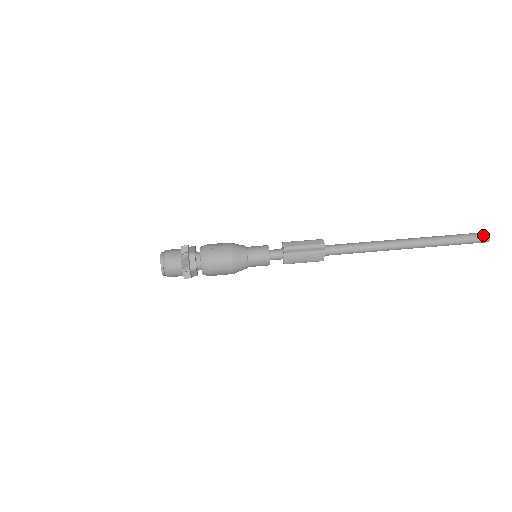
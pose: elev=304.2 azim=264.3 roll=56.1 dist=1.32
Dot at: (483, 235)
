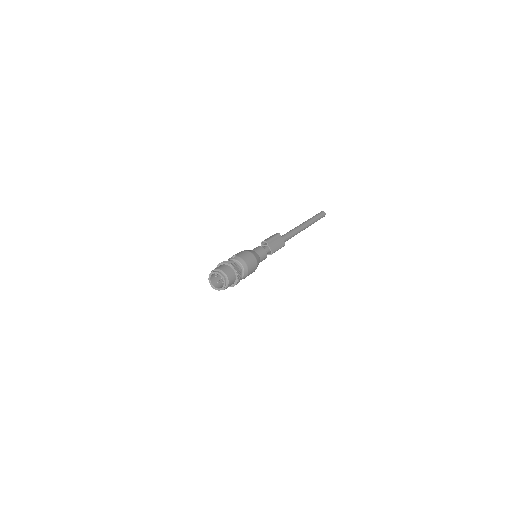
Dot at: (321, 212)
